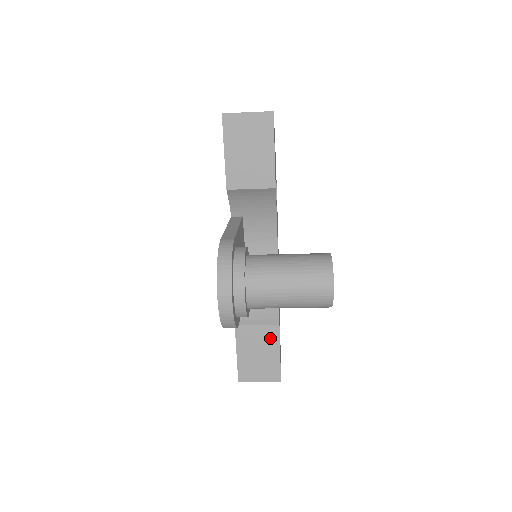
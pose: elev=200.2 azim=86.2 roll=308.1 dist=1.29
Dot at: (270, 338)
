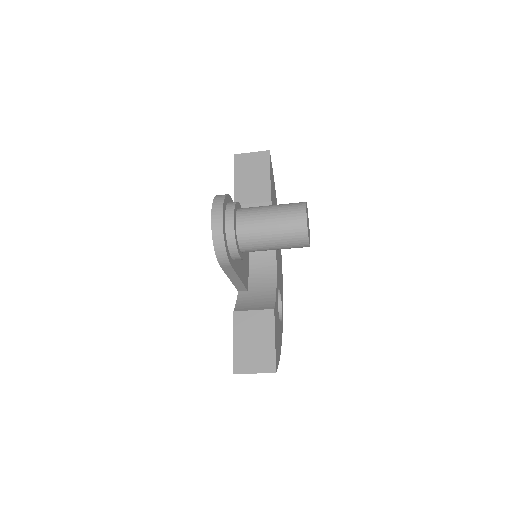
Dot at: (265, 323)
